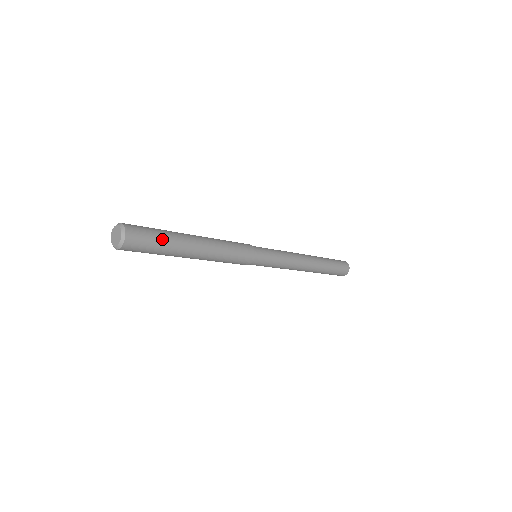
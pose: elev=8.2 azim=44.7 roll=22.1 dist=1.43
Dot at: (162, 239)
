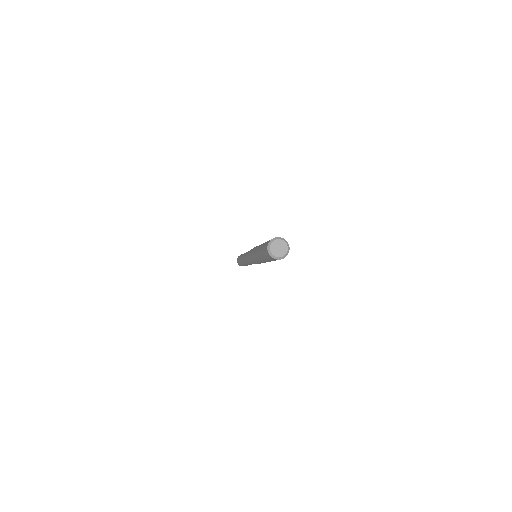
Dot at: occluded
